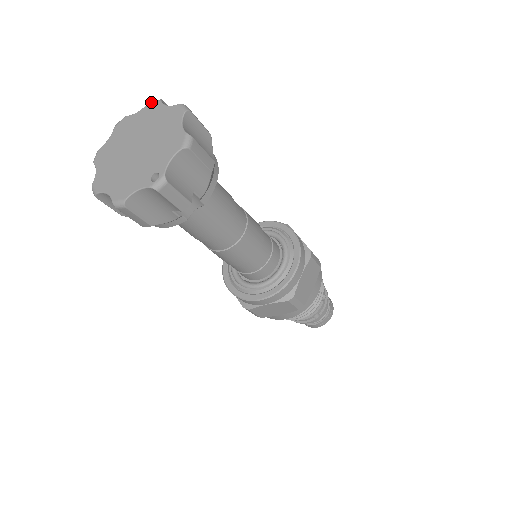
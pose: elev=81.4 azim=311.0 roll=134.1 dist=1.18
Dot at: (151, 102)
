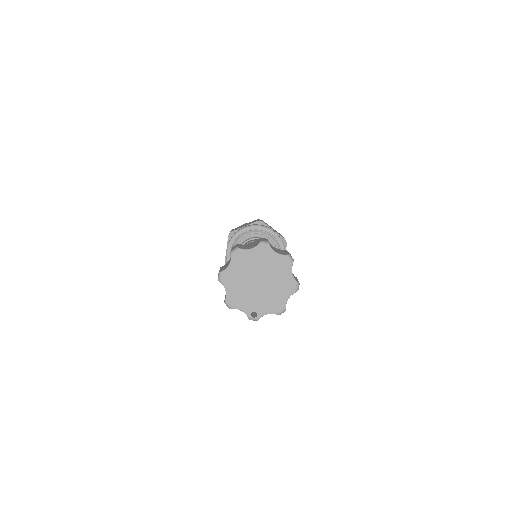
Dot at: (288, 258)
